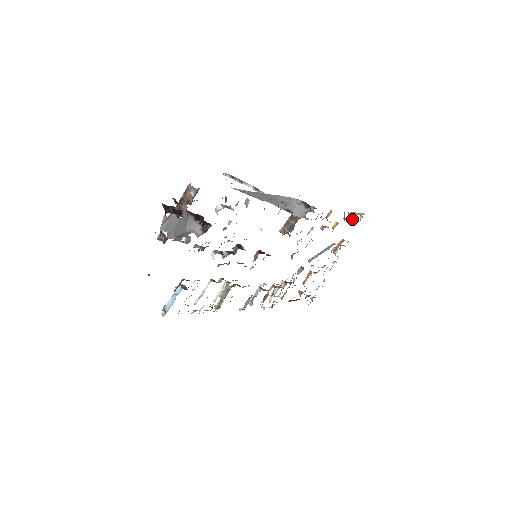
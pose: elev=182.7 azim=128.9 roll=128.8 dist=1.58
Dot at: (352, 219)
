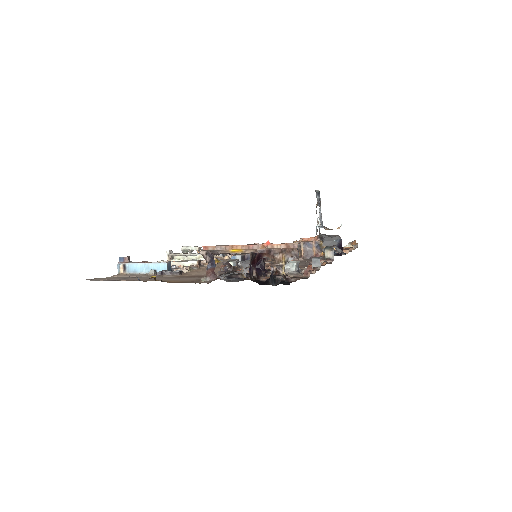
Dot at: occluded
